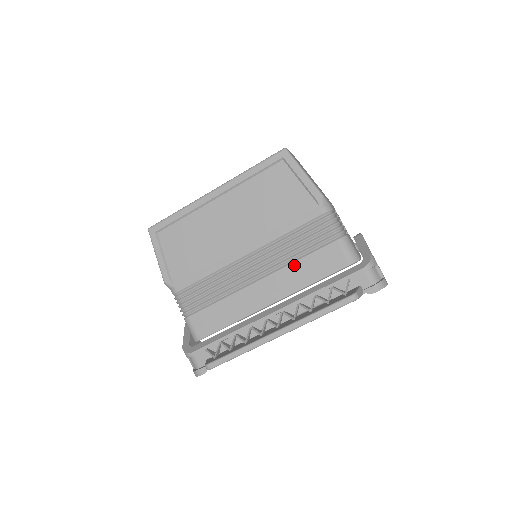
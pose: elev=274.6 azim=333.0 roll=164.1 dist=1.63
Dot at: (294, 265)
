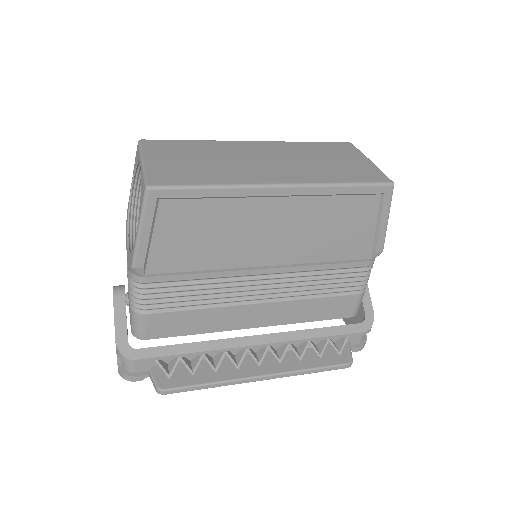
Dot at: (305, 301)
